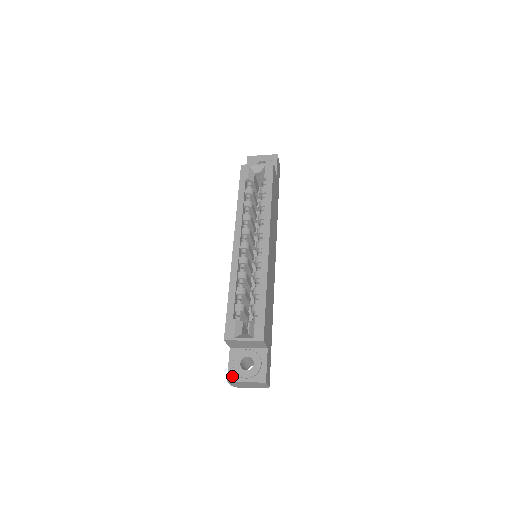
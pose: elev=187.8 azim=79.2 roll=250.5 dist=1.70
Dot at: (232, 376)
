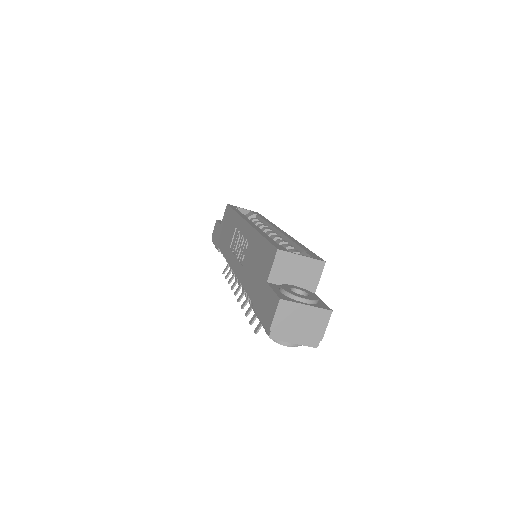
Dot at: (285, 297)
